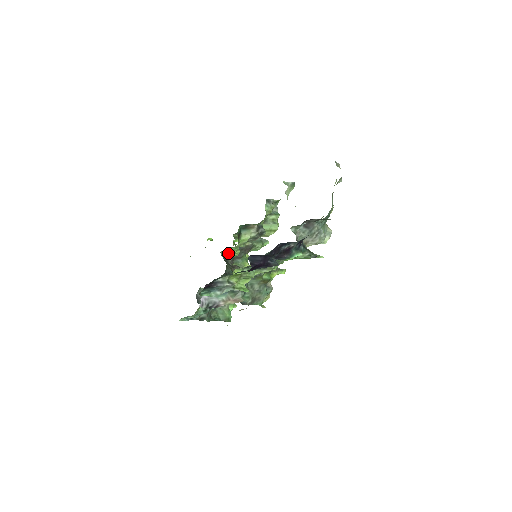
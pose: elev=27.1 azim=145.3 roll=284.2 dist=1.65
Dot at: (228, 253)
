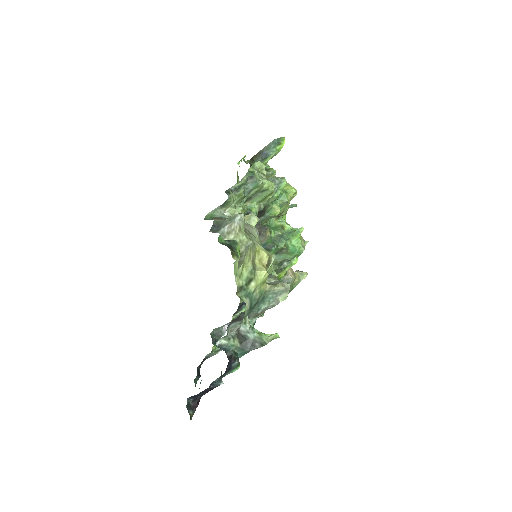
Dot at: occluded
